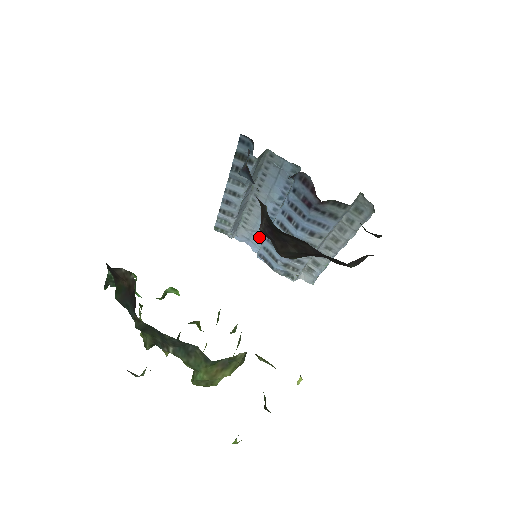
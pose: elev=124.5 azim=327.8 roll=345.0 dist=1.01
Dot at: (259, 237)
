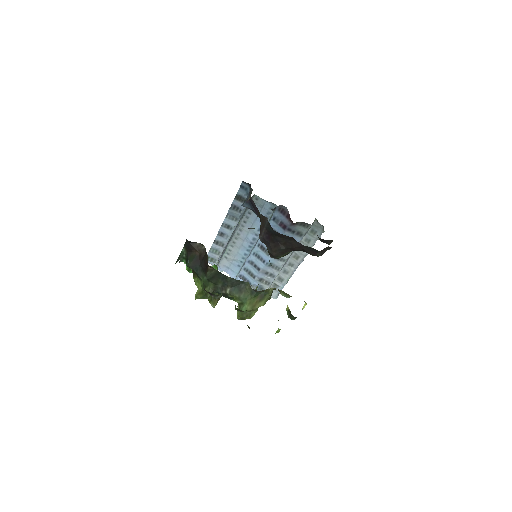
Dot at: (238, 264)
